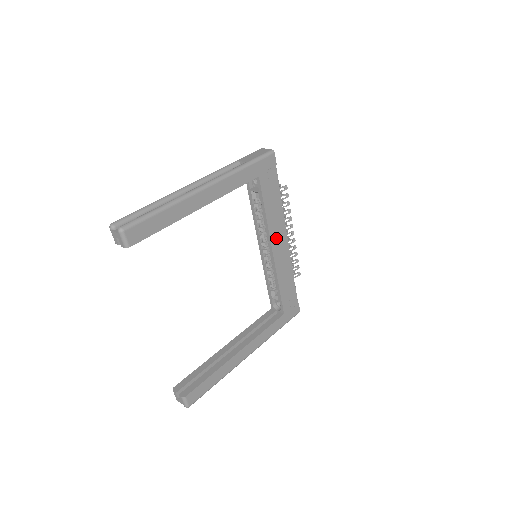
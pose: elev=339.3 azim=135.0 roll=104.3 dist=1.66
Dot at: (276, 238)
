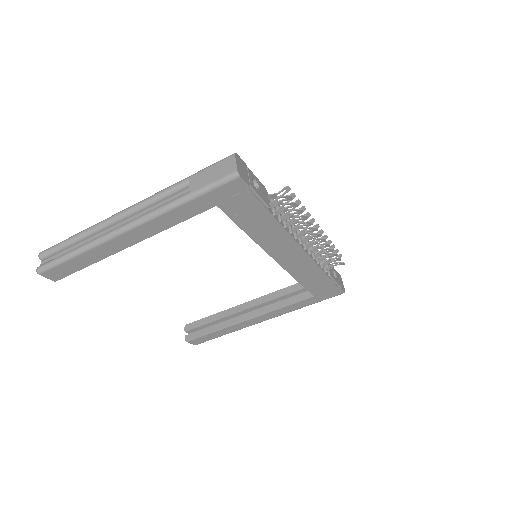
Dot at: (277, 249)
